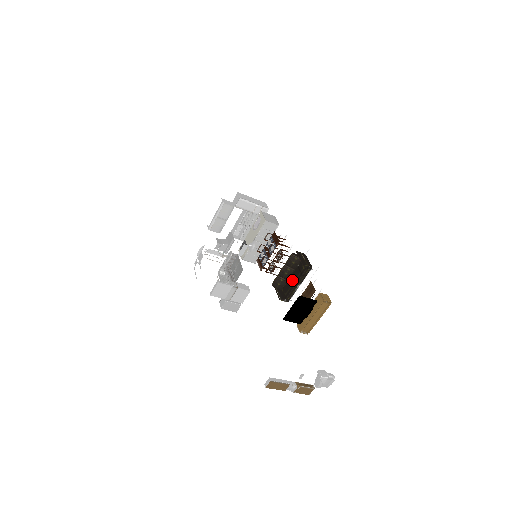
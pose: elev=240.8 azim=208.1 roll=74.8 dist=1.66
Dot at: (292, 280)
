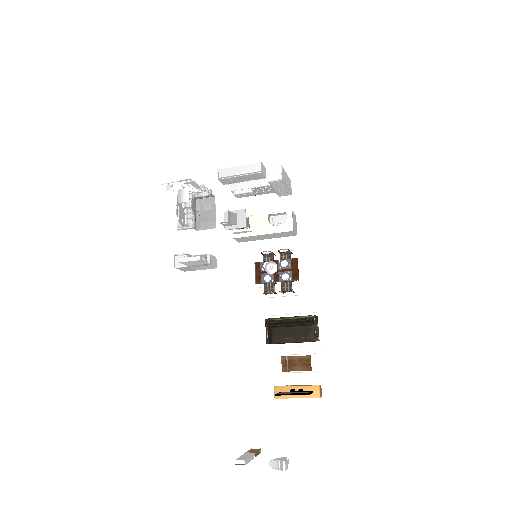
Dot at: (290, 333)
